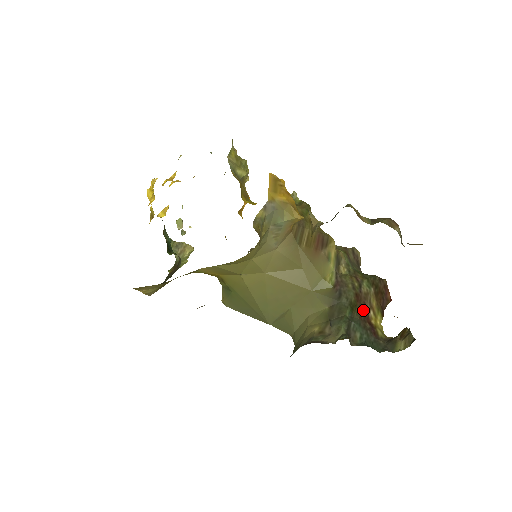
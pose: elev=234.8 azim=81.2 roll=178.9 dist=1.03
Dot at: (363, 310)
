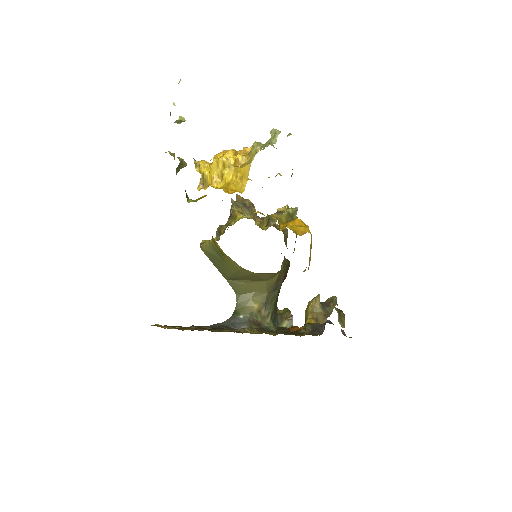
Dot at: occluded
